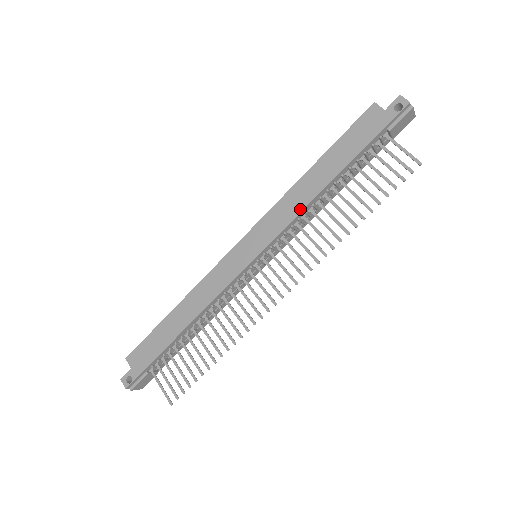
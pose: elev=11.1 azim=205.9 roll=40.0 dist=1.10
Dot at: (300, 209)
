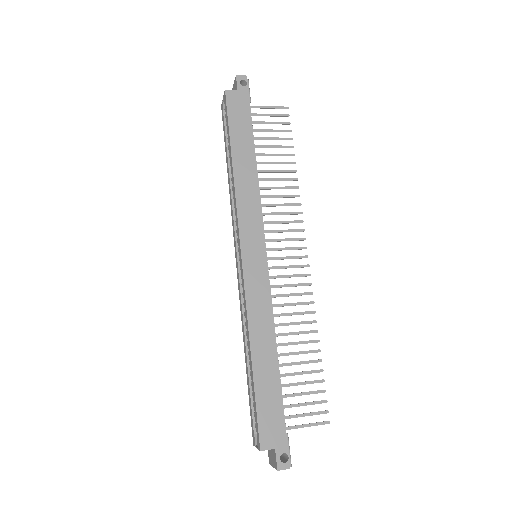
Dot at: (257, 191)
